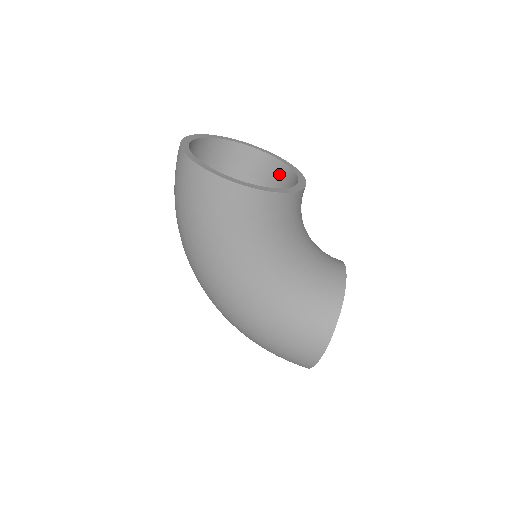
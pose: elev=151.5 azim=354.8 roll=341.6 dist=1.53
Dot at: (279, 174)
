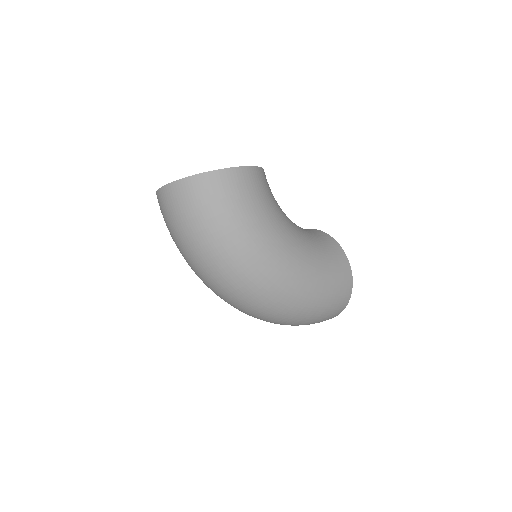
Dot at: occluded
